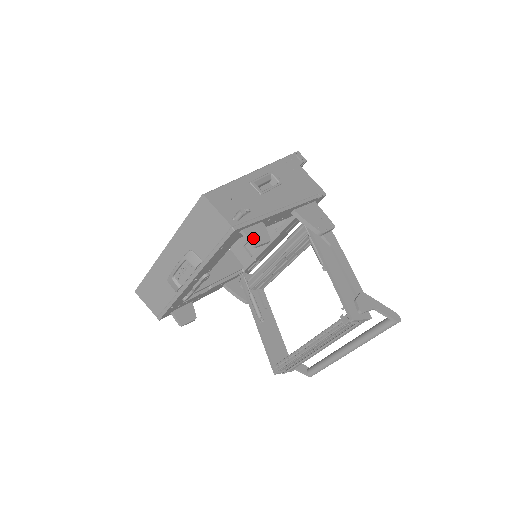
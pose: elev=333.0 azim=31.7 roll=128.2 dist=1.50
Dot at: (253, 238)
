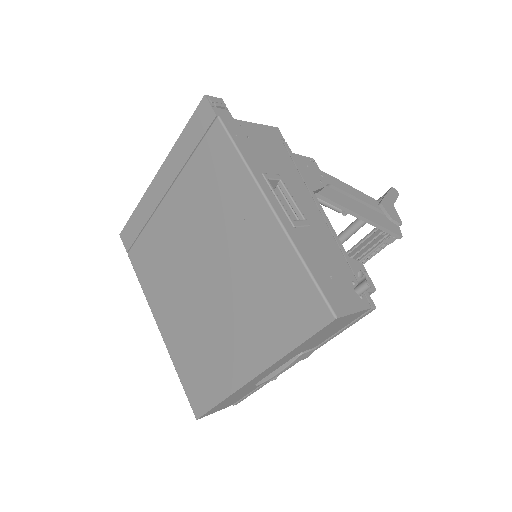
Dot at: occluded
